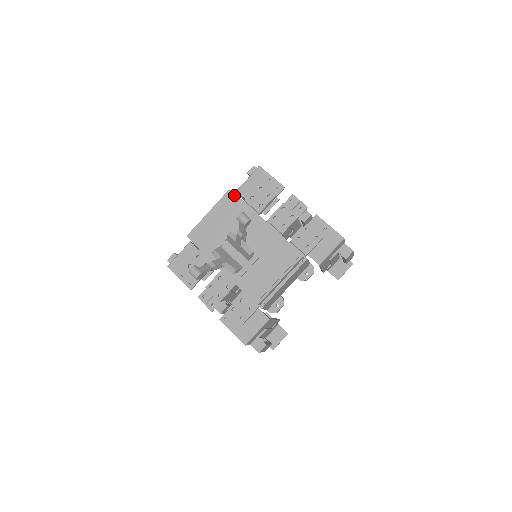
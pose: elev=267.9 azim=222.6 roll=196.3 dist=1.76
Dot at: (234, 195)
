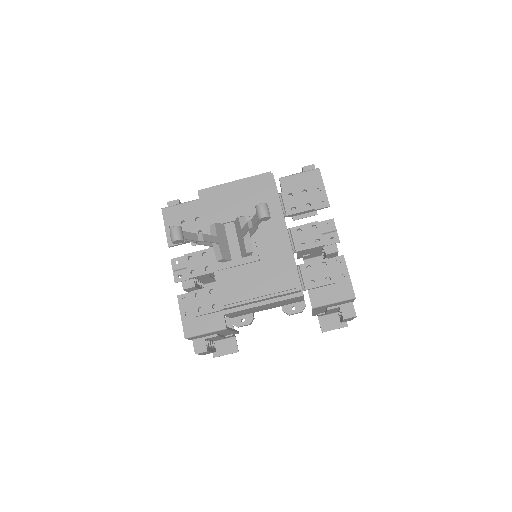
Dot at: (272, 180)
